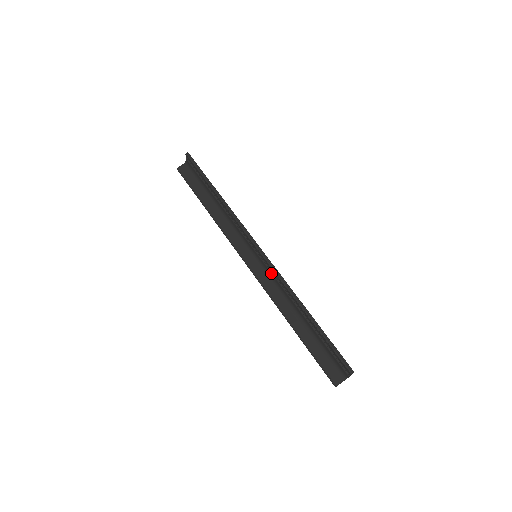
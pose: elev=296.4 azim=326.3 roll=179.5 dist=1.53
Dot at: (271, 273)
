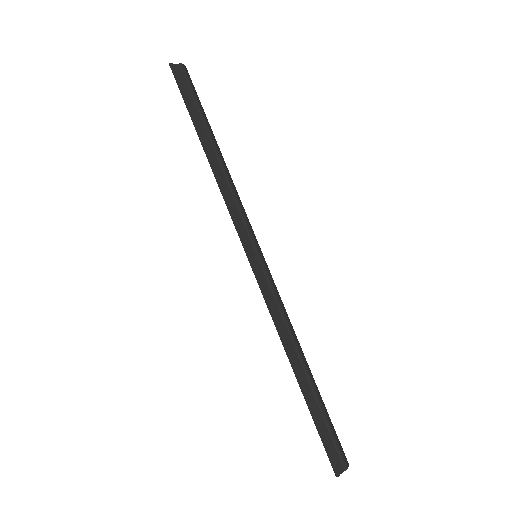
Dot at: (269, 290)
